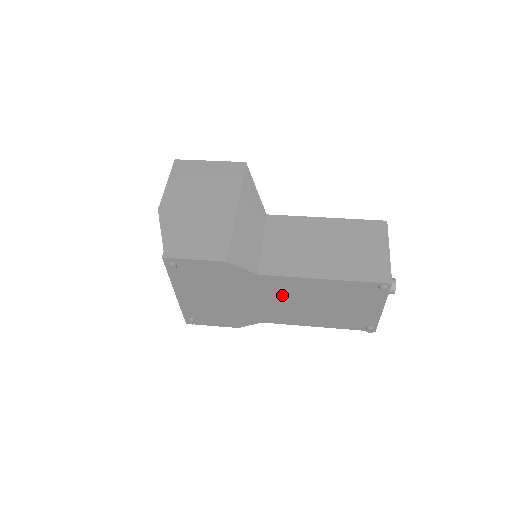
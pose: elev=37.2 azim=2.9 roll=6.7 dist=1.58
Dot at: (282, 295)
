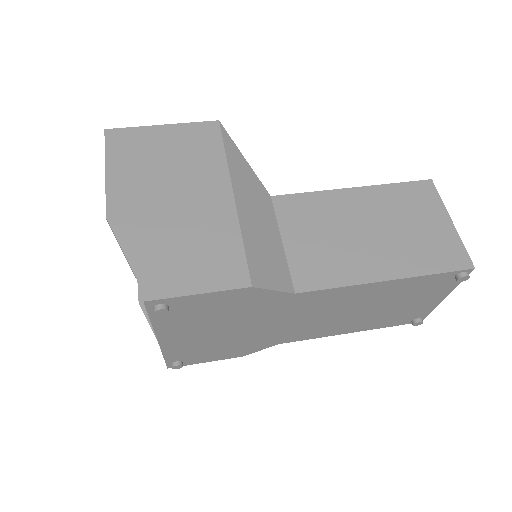
Dot at: (319, 310)
